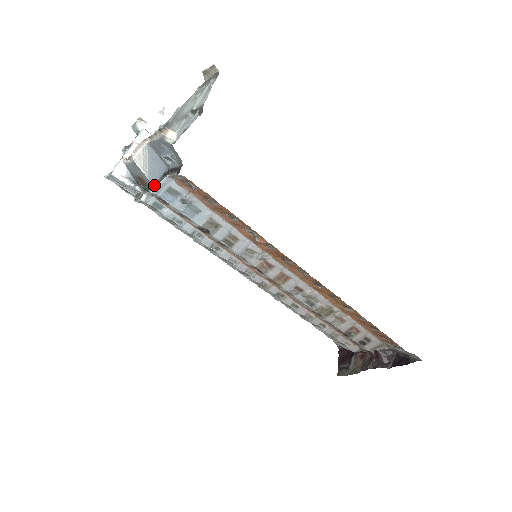
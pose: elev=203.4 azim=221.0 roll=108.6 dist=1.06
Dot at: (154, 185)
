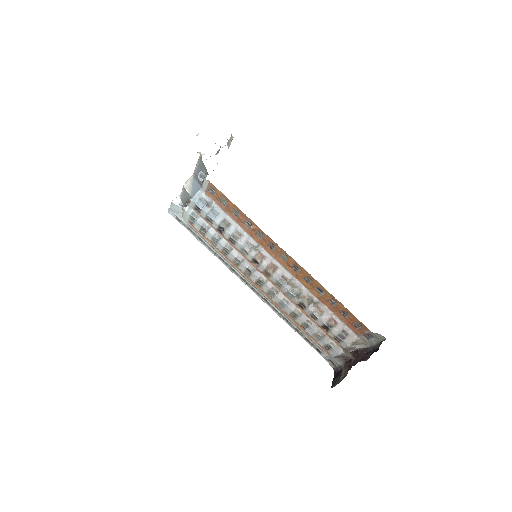
Dot at: (193, 198)
